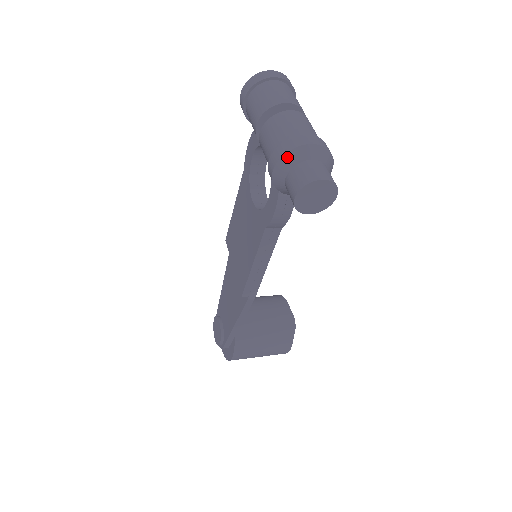
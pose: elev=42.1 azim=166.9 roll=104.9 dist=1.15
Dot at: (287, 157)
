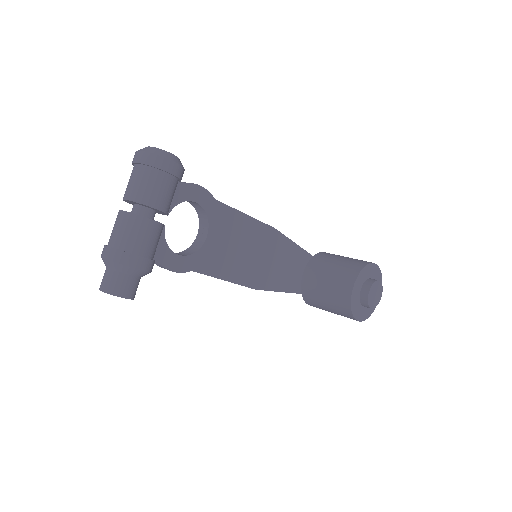
Dot at: occluded
